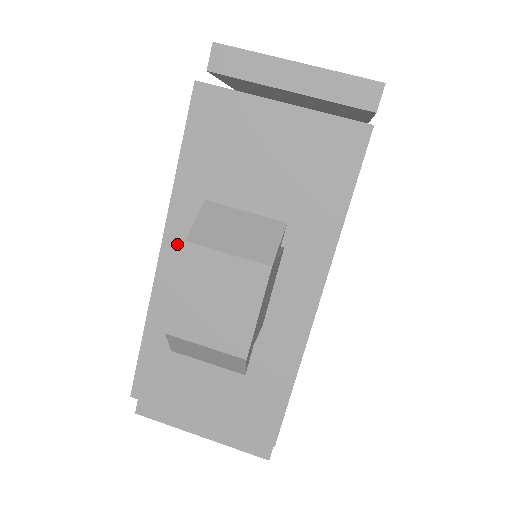
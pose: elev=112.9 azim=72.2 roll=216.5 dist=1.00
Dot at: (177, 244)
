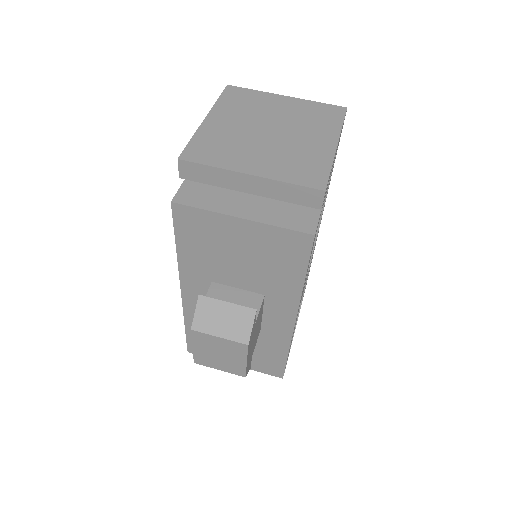
Dot at: (191, 288)
